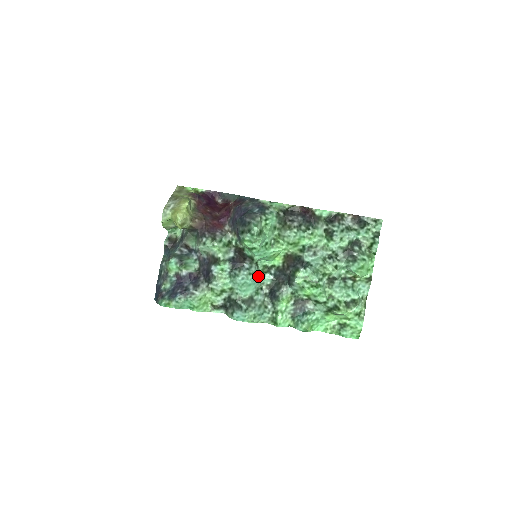
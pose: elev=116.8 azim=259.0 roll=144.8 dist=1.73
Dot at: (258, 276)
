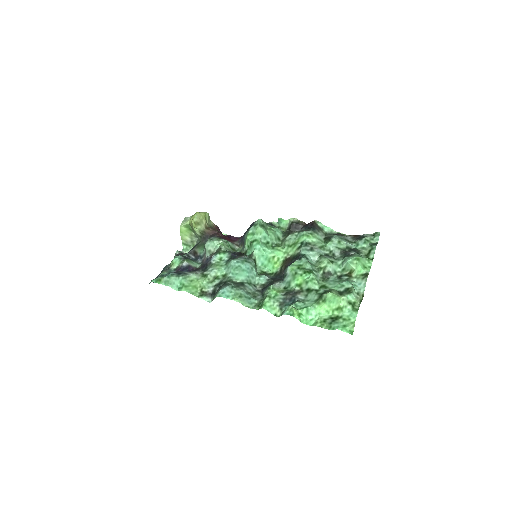
Dot at: (254, 270)
